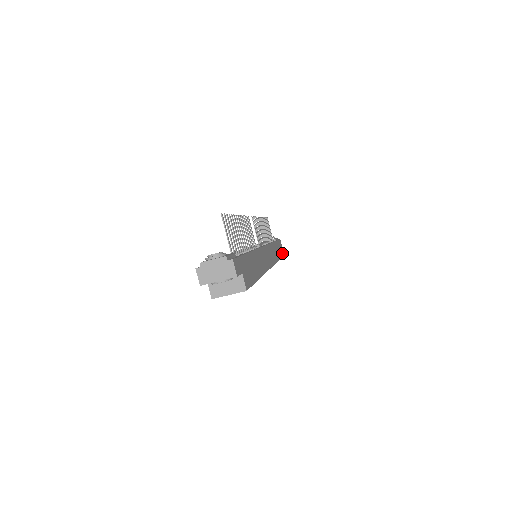
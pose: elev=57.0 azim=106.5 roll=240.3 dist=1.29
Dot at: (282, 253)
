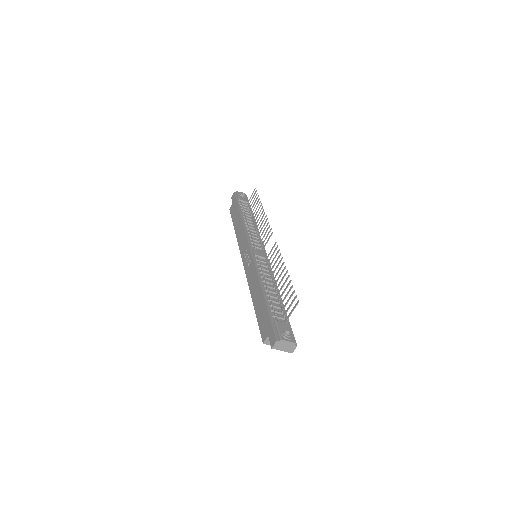
Dot at: occluded
